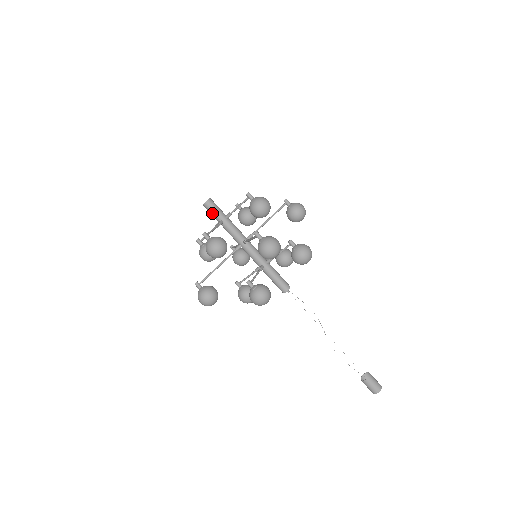
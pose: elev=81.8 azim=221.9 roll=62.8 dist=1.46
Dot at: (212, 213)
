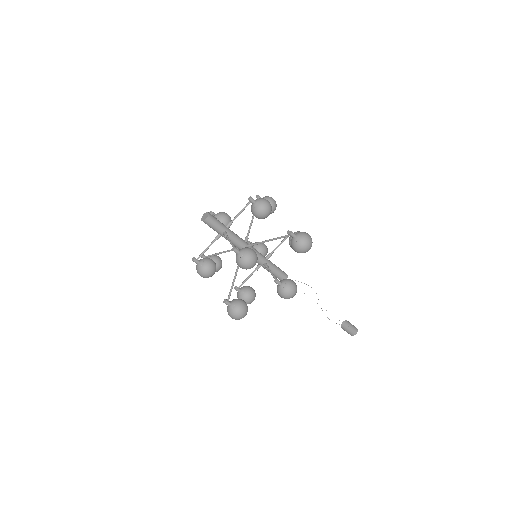
Dot at: (210, 227)
